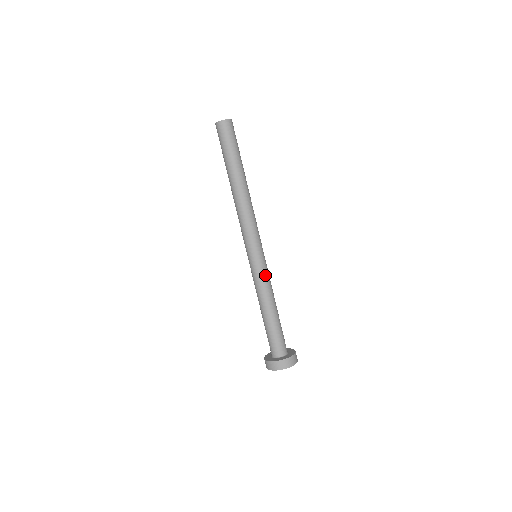
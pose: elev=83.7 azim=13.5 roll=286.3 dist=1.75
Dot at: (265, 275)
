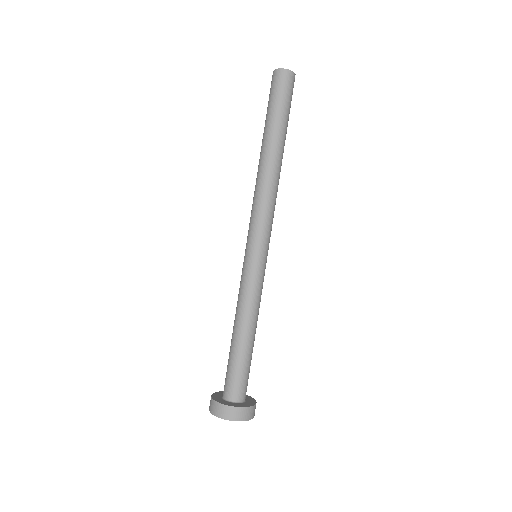
Dot at: (257, 284)
